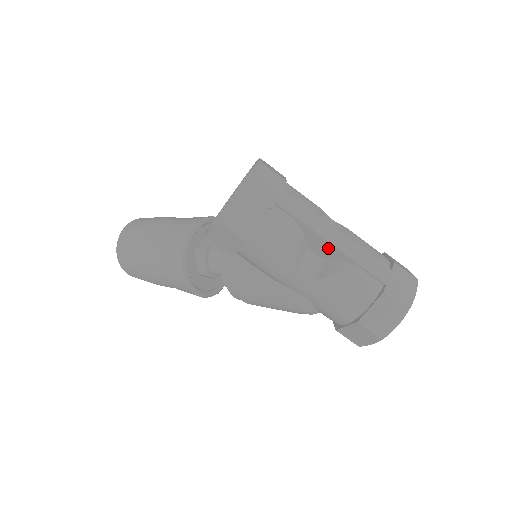
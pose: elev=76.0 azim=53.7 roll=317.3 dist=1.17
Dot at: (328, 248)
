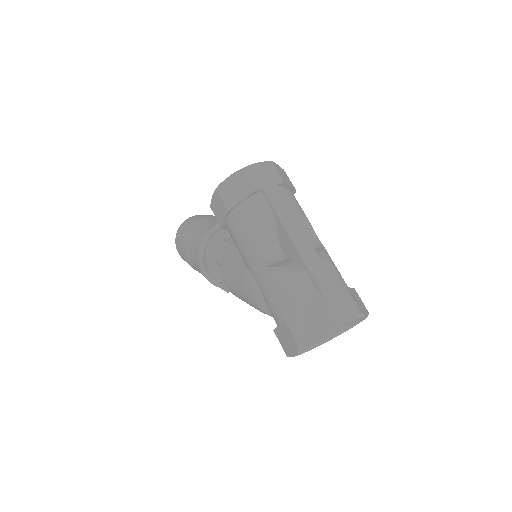
Dot at: (290, 245)
